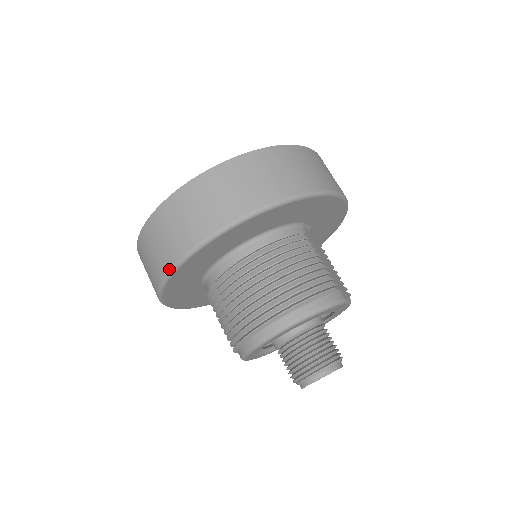
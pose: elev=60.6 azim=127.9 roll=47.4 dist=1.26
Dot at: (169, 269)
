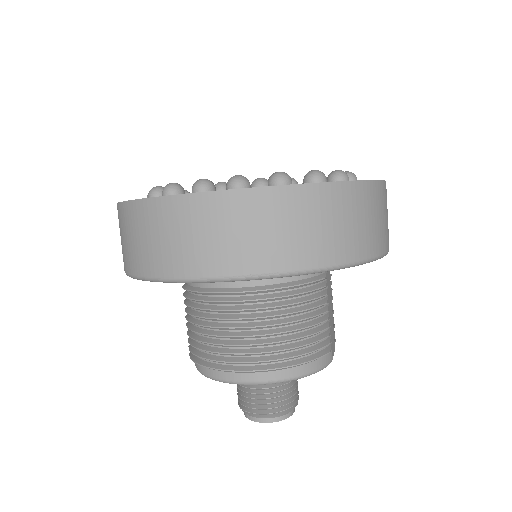
Dot at: (156, 277)
